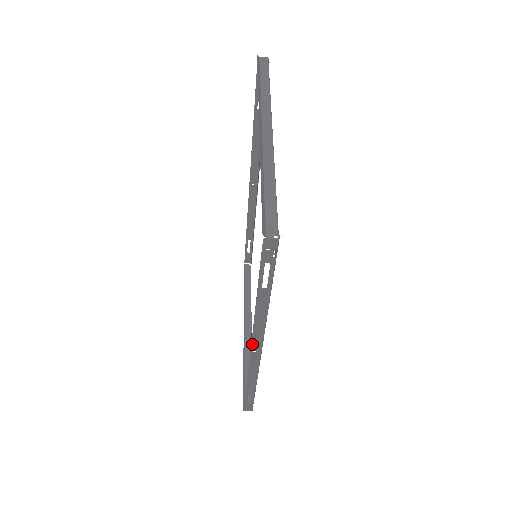
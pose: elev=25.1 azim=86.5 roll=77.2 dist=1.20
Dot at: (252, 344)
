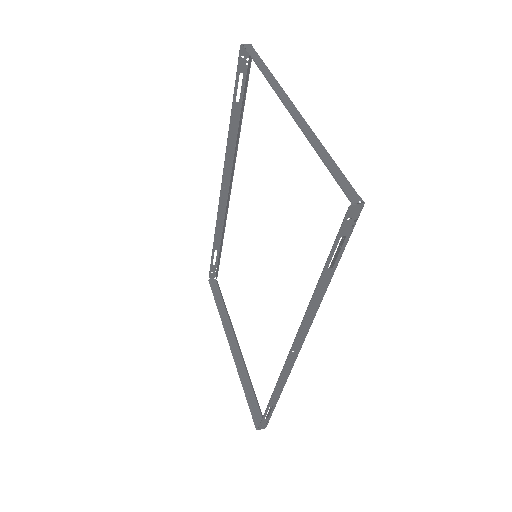
Dot at: (294, 342)
